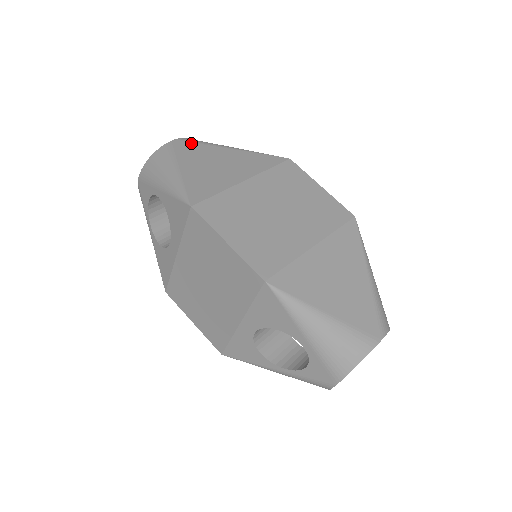
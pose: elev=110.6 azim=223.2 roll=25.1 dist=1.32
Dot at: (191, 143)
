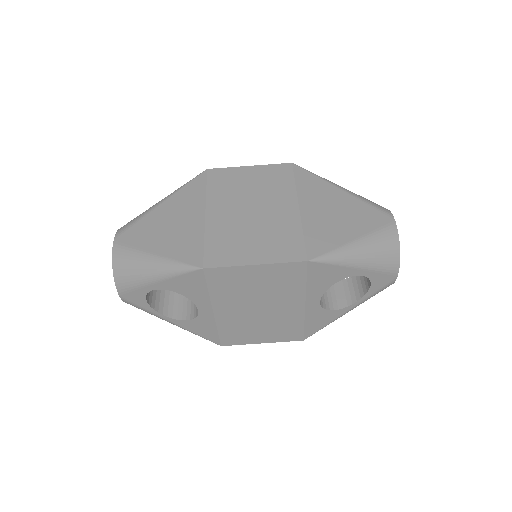
Dot at: (129, 230)
